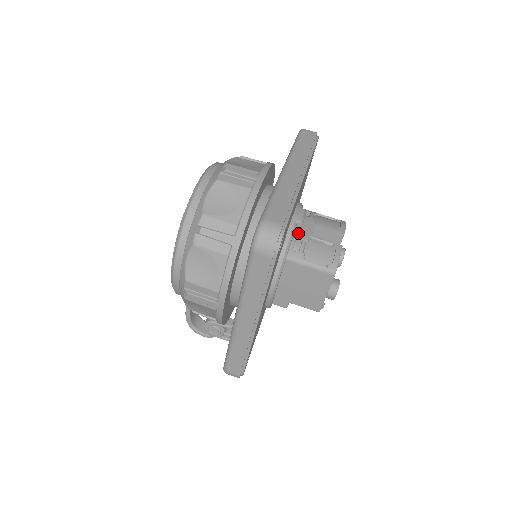
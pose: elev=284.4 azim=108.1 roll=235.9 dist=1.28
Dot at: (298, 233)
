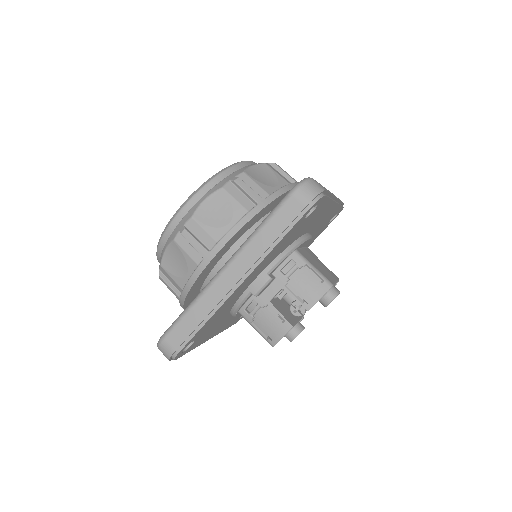
Dot at: occluded
